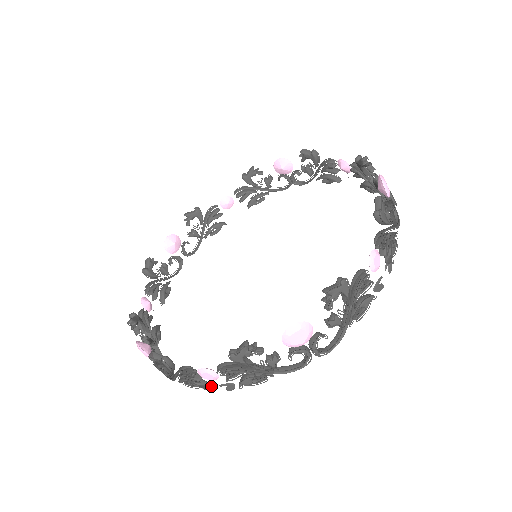
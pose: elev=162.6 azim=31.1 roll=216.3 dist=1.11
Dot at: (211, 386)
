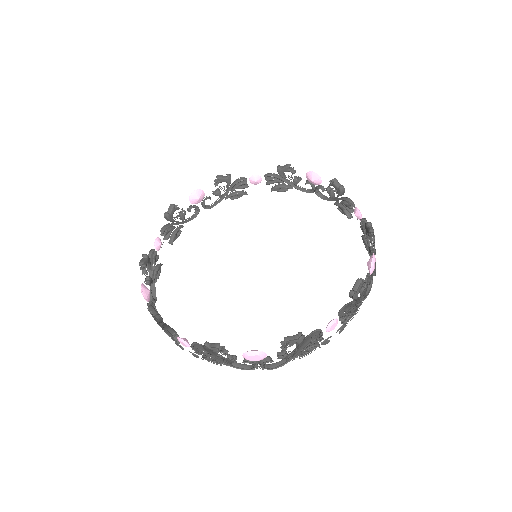
Dot at: (183, 348)
